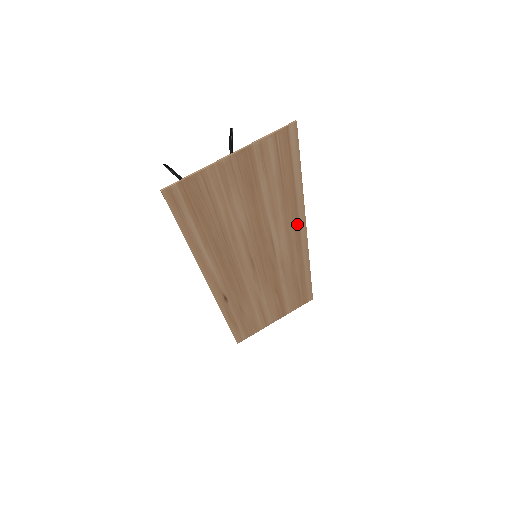
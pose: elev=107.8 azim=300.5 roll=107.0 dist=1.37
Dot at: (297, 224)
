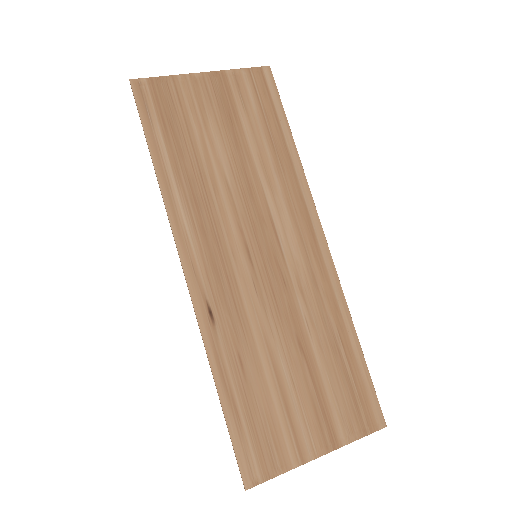
Dot at: (304, 210)
